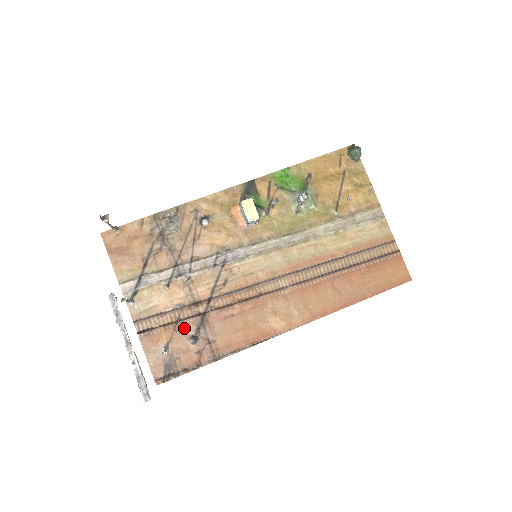
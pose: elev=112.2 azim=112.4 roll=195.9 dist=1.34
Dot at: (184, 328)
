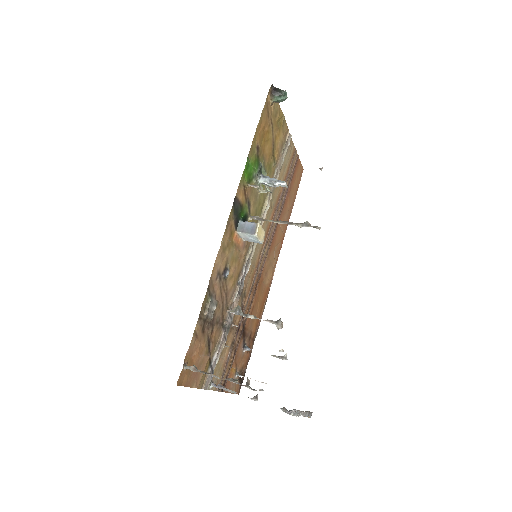
Dot at: (238, 351)
